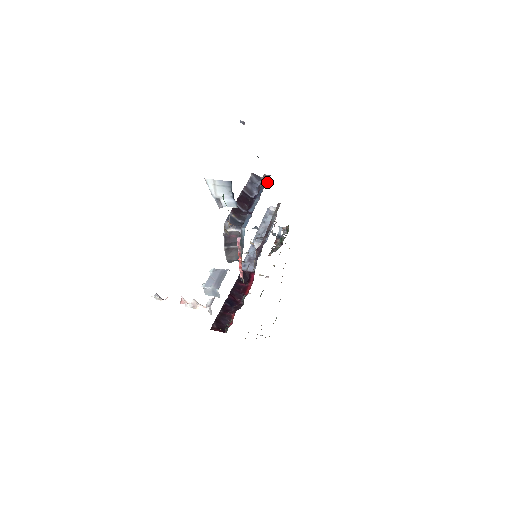
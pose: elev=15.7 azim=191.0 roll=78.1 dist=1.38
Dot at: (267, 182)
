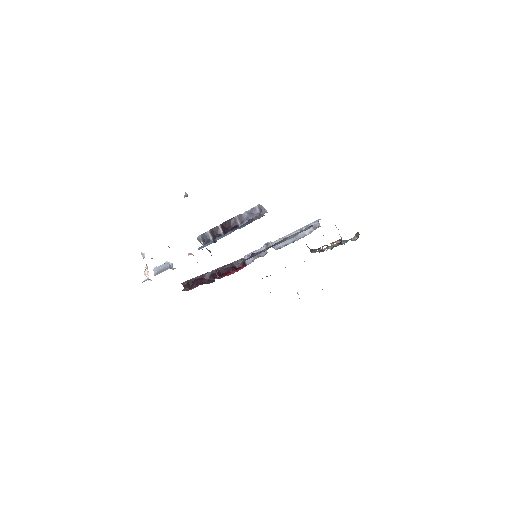
Dot at: occluded
